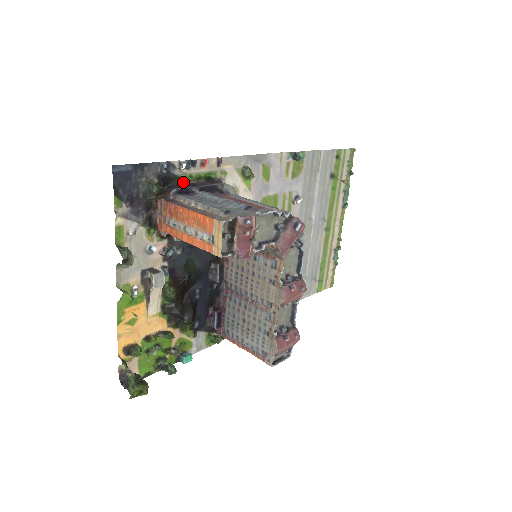
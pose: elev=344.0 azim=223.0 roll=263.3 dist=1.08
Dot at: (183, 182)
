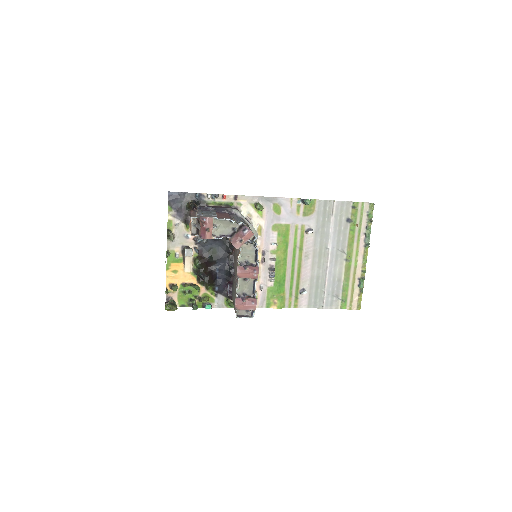
Dot at: (210, 205)
